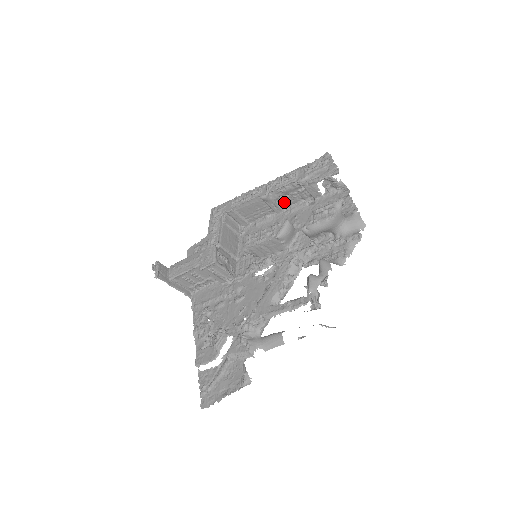
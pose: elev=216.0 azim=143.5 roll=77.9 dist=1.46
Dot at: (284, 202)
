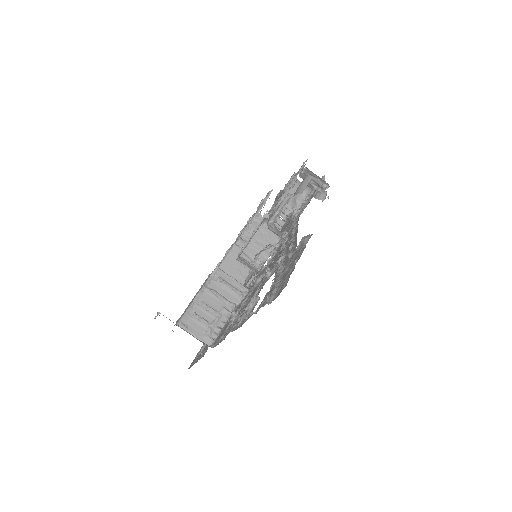
Dot at: occluded
